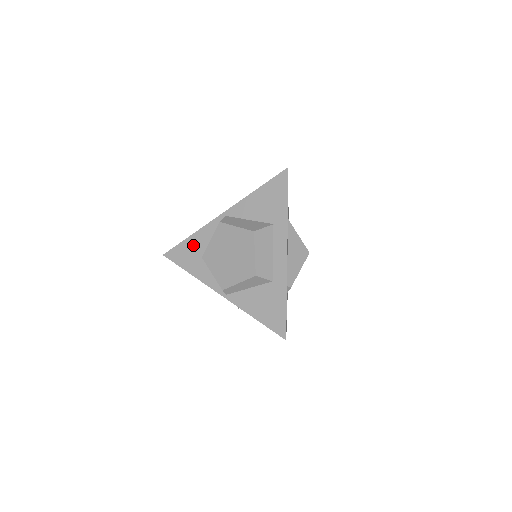
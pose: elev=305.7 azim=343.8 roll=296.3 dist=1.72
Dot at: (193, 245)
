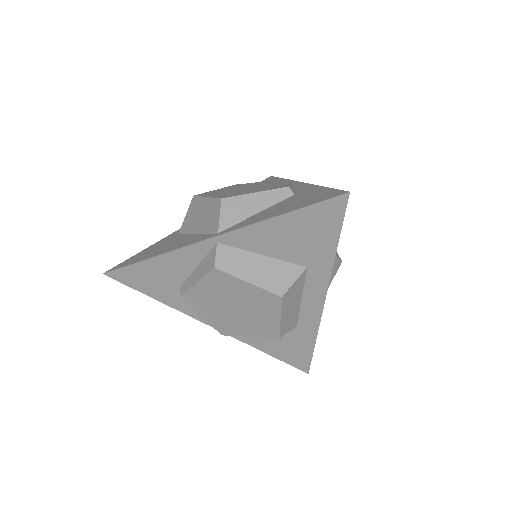
Dot at: (159, 271)
